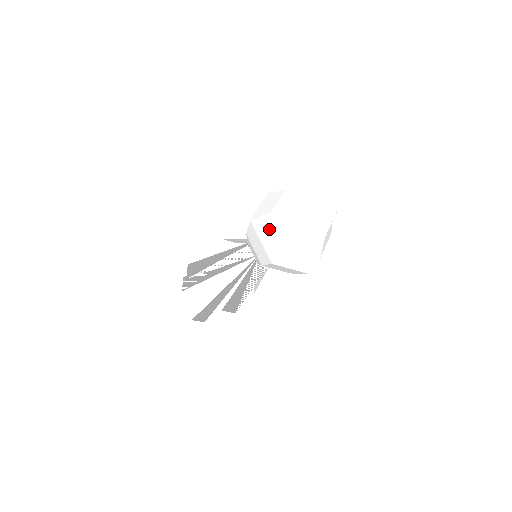
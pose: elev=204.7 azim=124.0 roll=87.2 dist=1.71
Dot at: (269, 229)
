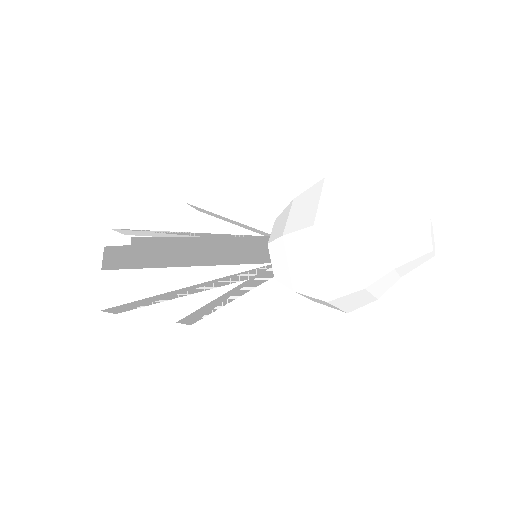
Dot at: (342, 250)
